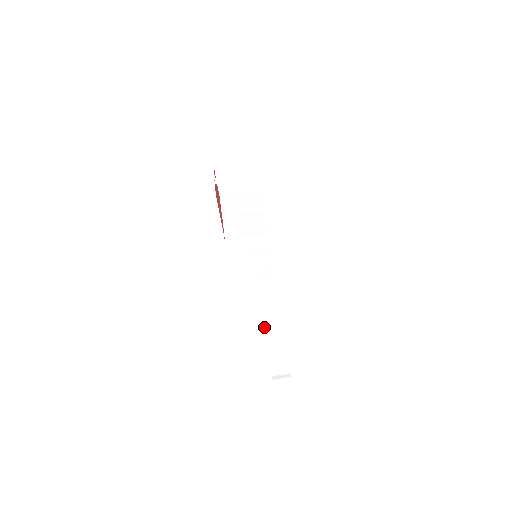
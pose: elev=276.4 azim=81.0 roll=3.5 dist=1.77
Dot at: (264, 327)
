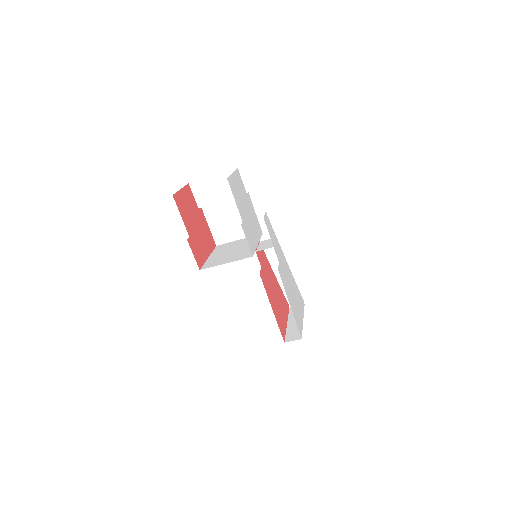
Dot at: (274, 274)
